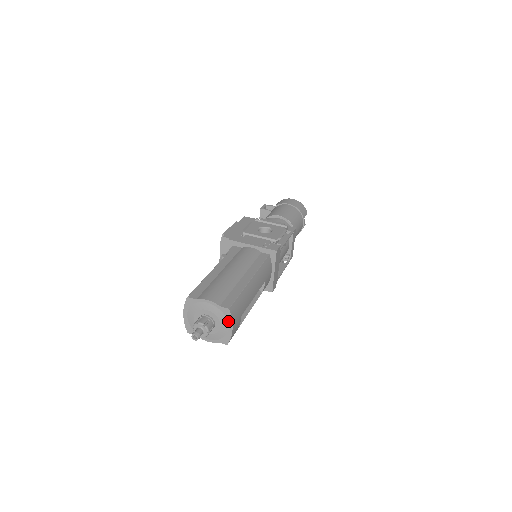
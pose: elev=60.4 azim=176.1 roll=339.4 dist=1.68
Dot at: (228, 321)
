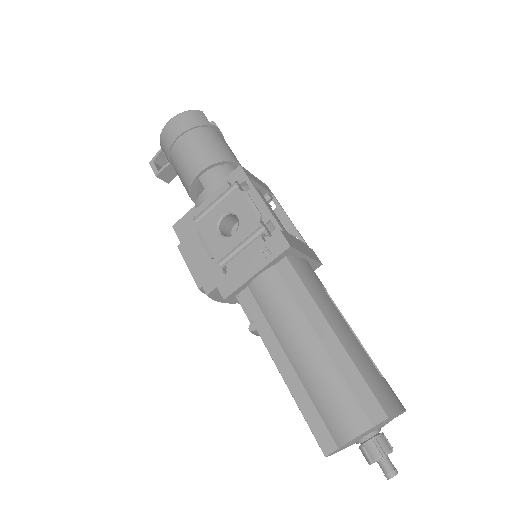
Dot at: (394, 416)
